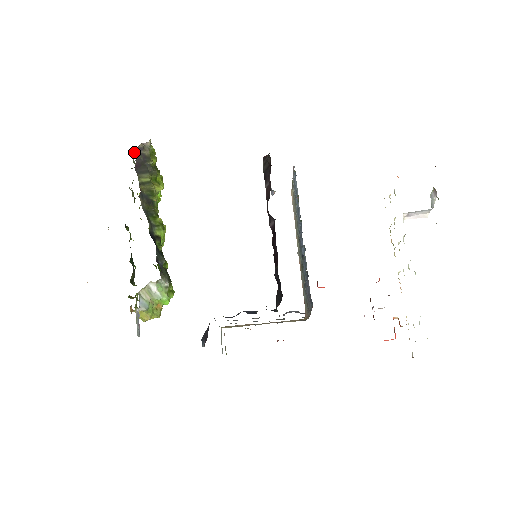
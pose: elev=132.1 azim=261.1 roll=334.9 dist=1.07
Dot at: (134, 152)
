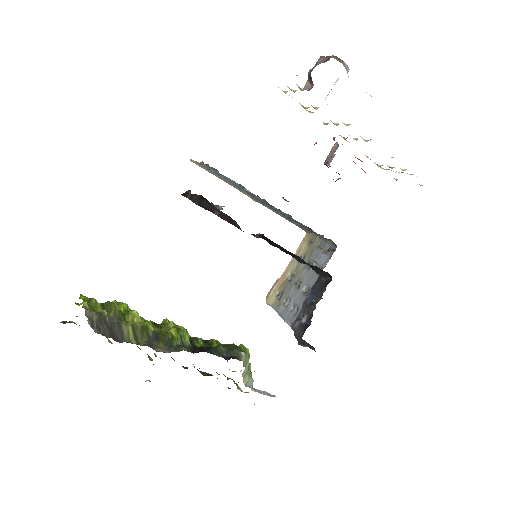
Dot at: (71, 322)
